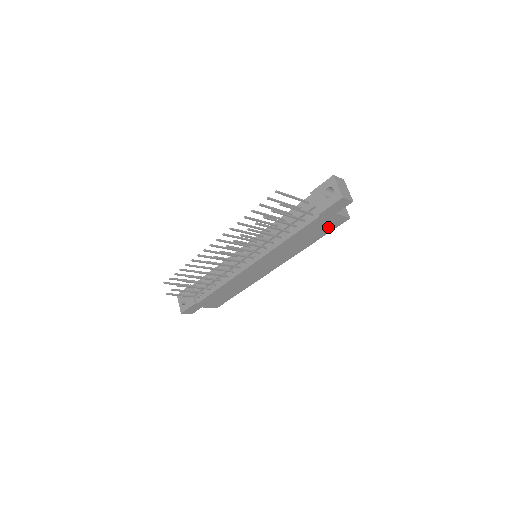
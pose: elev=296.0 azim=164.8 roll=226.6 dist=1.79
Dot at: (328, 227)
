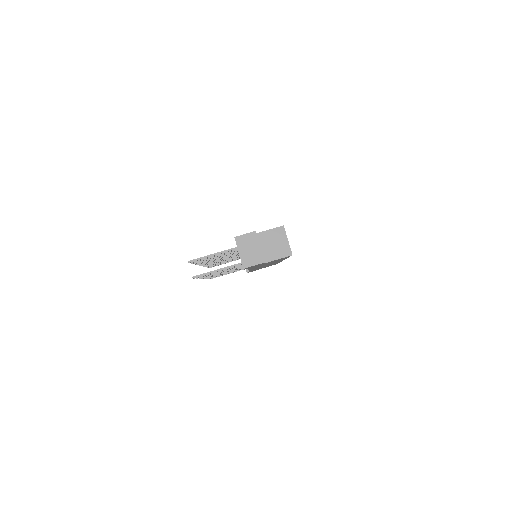
Dot at: (279, 259)
